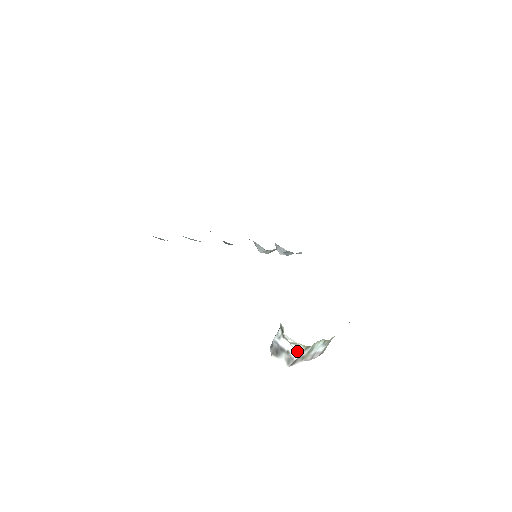
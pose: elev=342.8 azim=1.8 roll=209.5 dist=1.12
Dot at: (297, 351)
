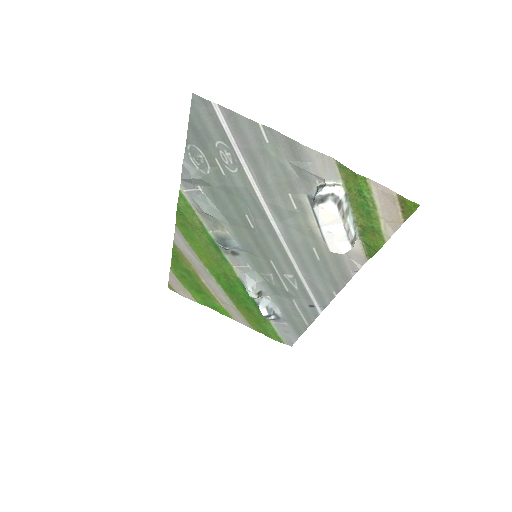
Dot at: (340, 192)
